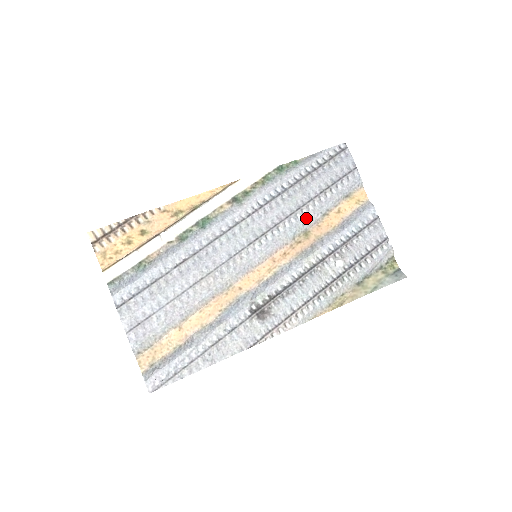
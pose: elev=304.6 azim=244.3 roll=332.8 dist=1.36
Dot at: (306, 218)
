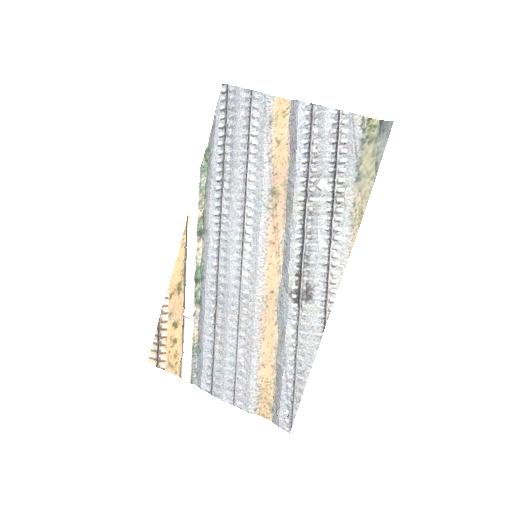
Dot at: (259, 182)
